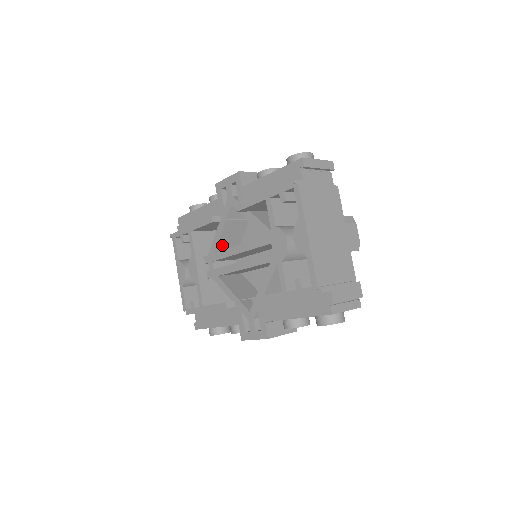
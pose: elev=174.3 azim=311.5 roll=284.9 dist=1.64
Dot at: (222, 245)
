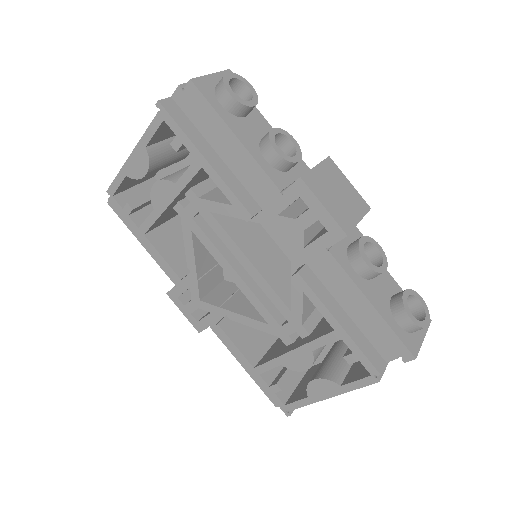
Dot at: occluded
